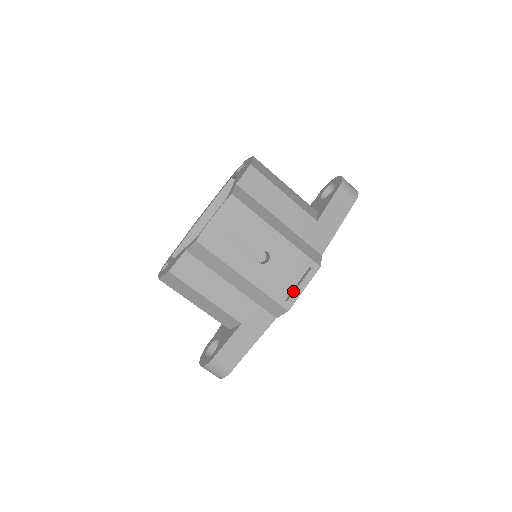
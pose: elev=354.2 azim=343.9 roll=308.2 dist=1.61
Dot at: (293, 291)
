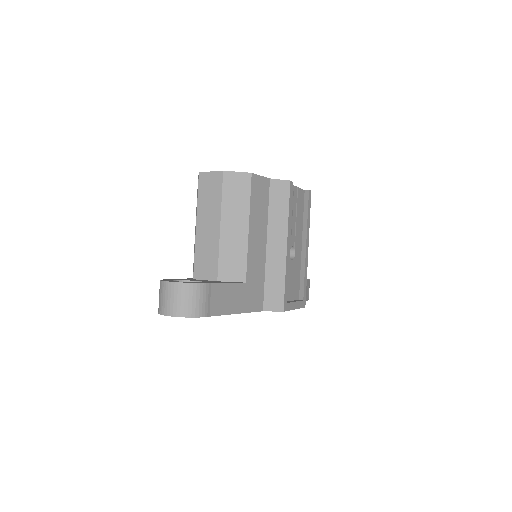
Dot at: (290, 301)
